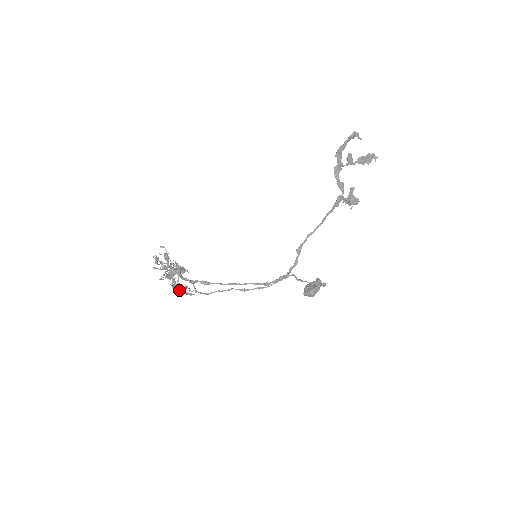
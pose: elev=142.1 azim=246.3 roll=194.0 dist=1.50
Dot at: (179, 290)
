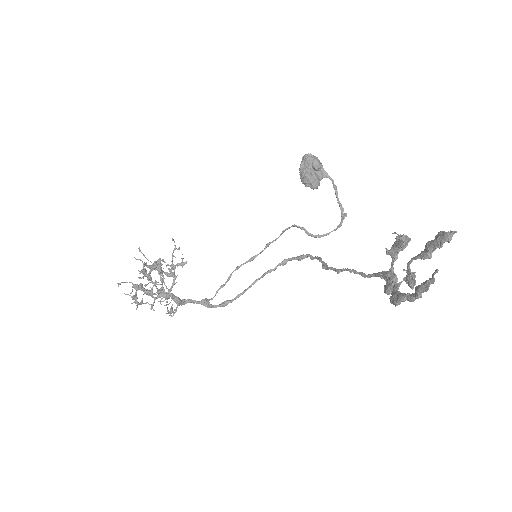
Dot at: occluded
